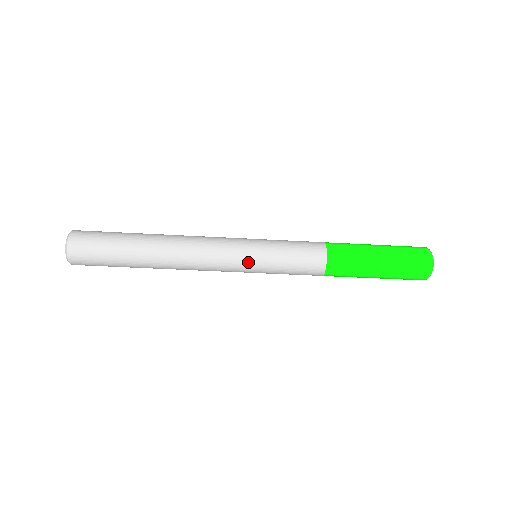
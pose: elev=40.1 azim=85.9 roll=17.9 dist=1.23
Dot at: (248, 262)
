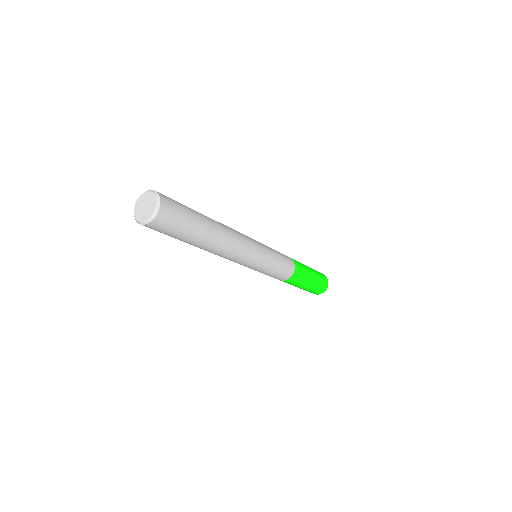
Dot at: (256, 266)
